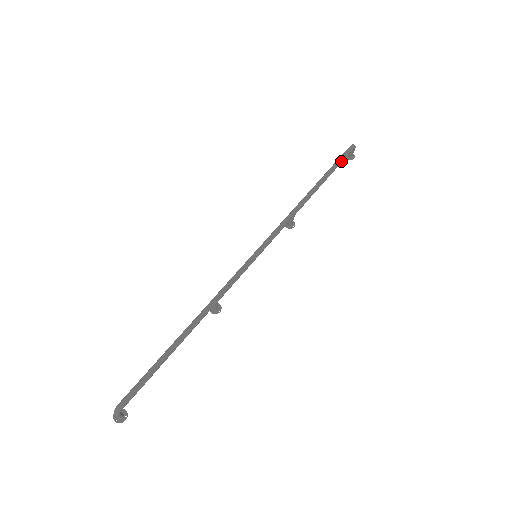
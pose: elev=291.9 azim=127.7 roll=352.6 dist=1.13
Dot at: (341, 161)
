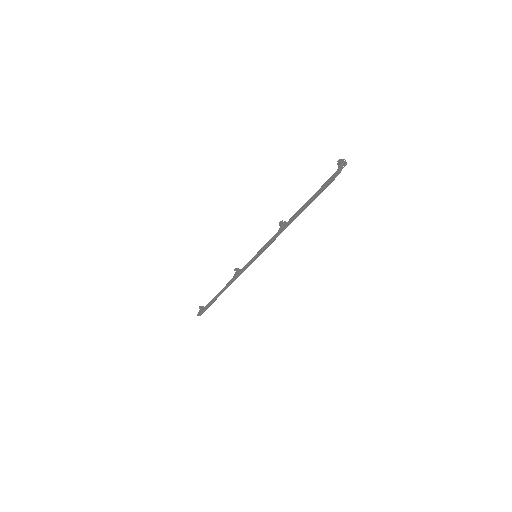
Dot at: (323, 190)
